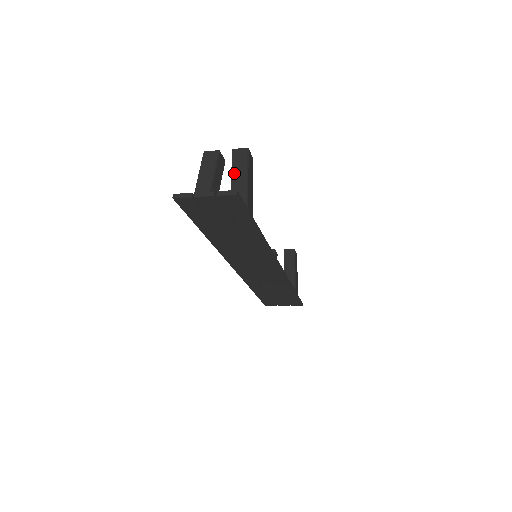
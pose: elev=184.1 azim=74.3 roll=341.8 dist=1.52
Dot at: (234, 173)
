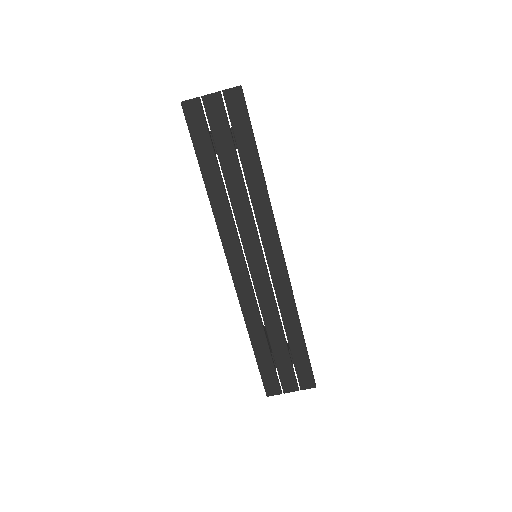
Dot at: occluded
